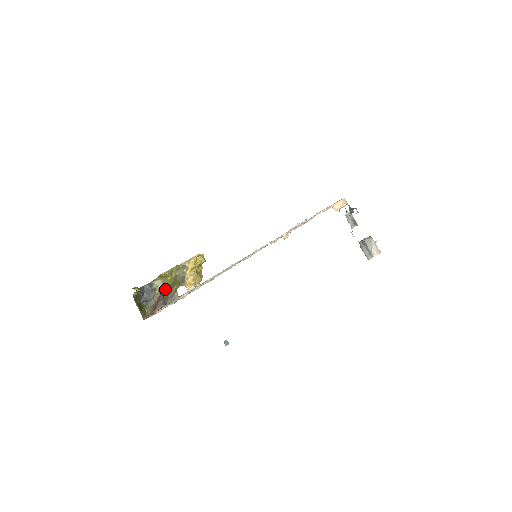
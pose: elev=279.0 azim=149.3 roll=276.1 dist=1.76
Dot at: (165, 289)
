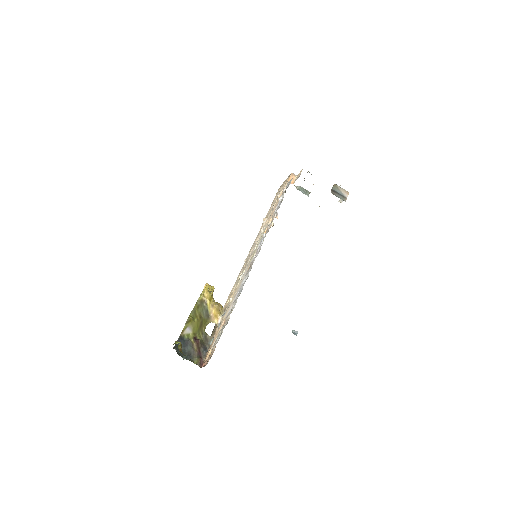
Dot at: (197, 335)
